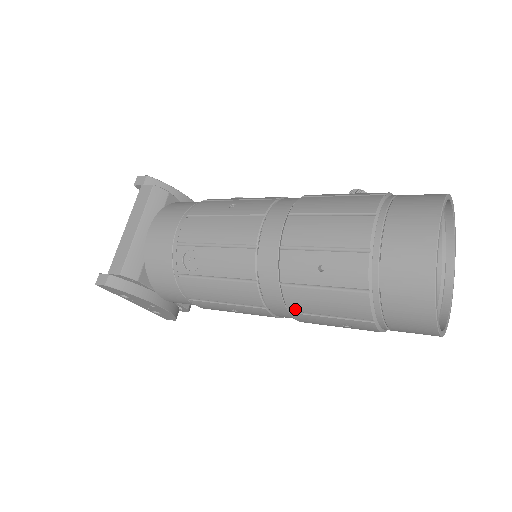
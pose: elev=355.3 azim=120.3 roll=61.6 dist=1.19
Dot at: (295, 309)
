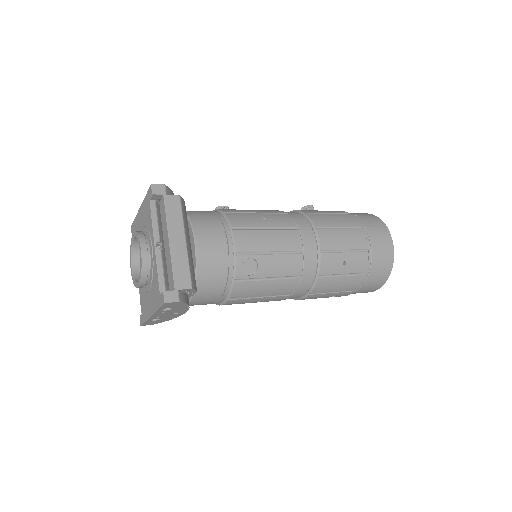
Dot at: (316, 291)
